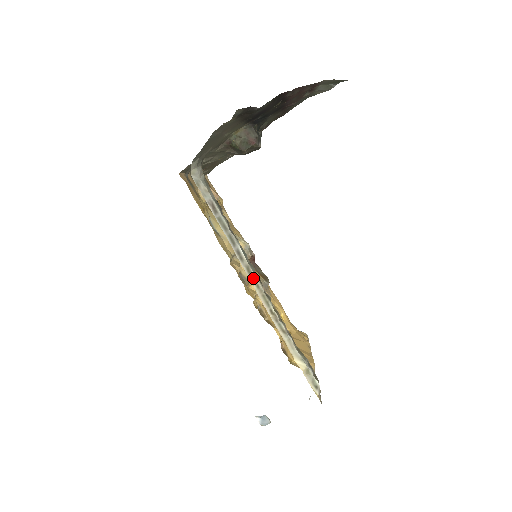
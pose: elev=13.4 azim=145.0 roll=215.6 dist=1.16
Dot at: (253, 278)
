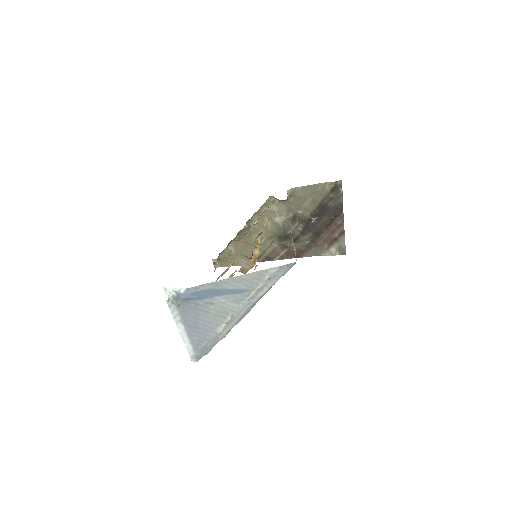
Dot at: occluded
